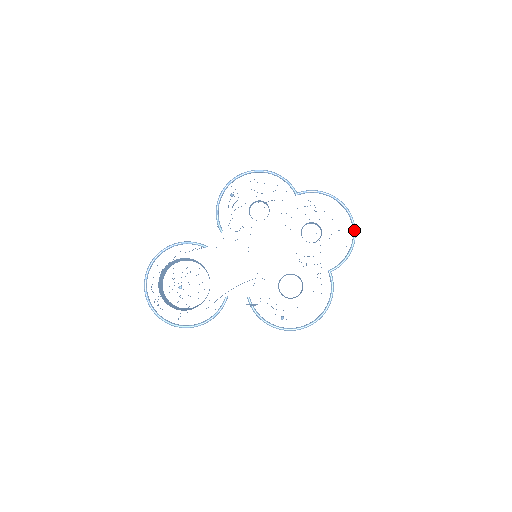
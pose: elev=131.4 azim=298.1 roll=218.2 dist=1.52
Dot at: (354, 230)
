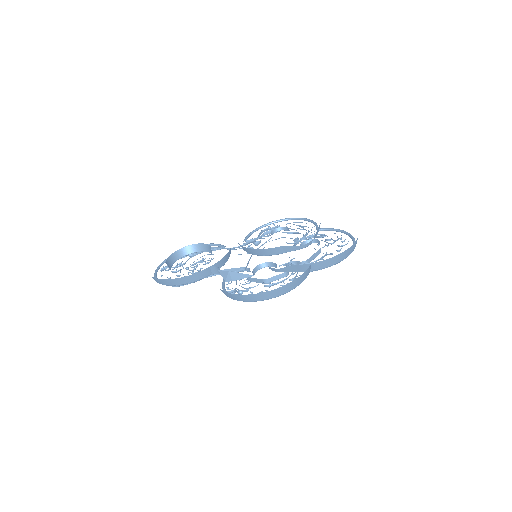
Dot at: occluded
